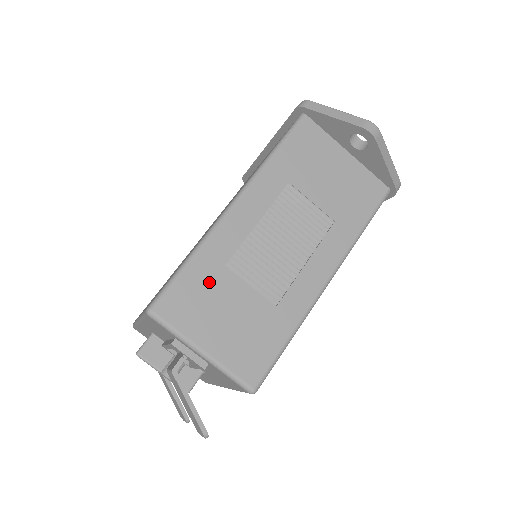
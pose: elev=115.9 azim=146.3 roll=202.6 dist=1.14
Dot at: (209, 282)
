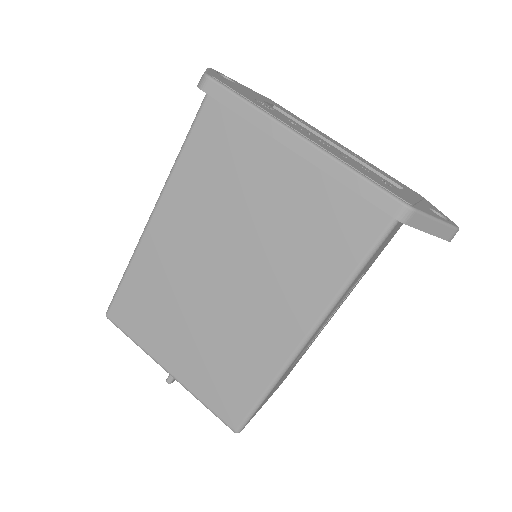
Dot at: occluded
